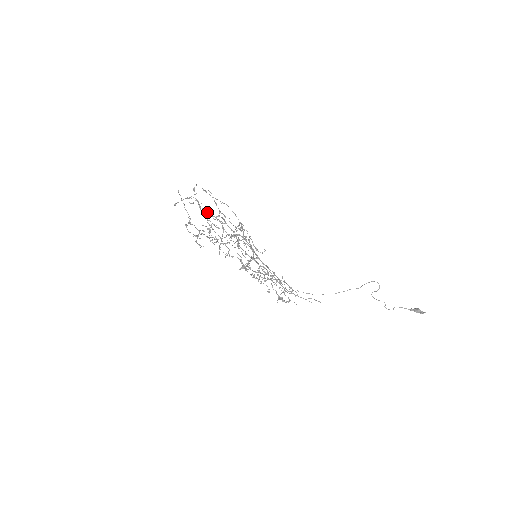
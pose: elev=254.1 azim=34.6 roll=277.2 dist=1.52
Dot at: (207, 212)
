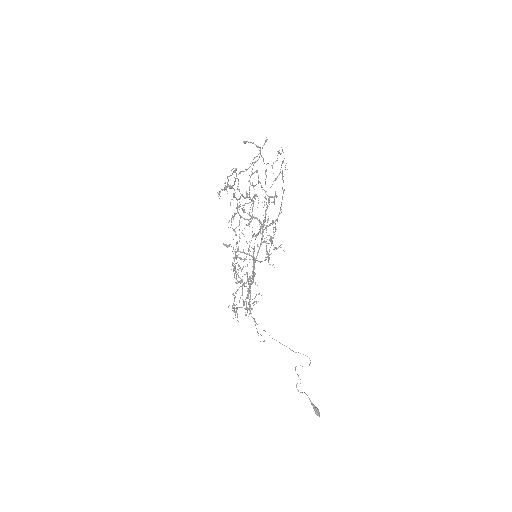
Dot at: occluded
